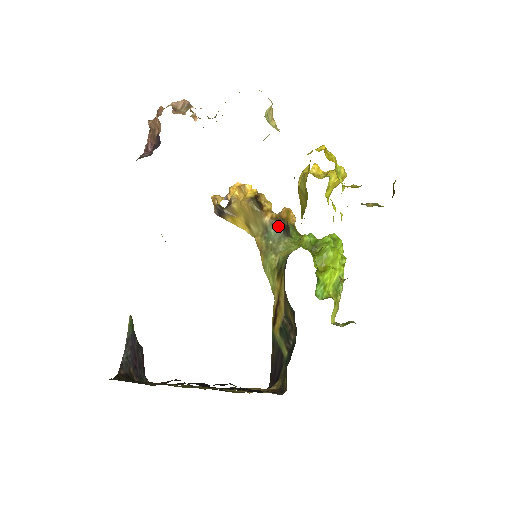
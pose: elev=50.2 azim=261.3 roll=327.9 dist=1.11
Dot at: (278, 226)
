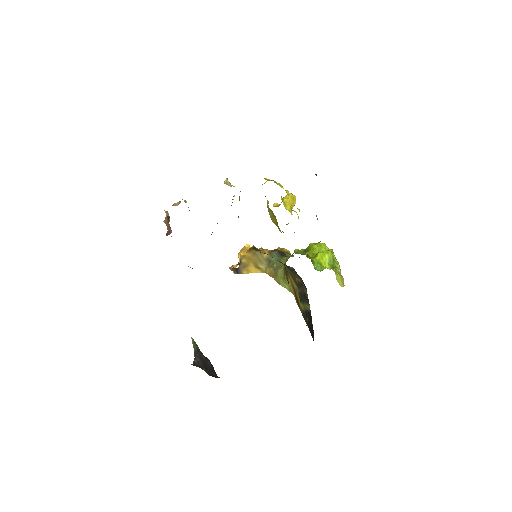
Dot at: (275, 254)
